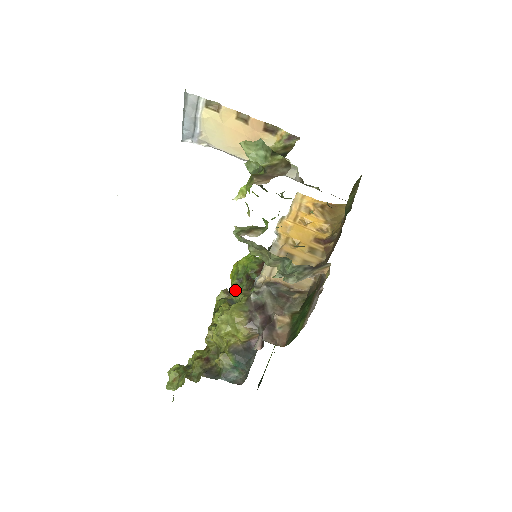
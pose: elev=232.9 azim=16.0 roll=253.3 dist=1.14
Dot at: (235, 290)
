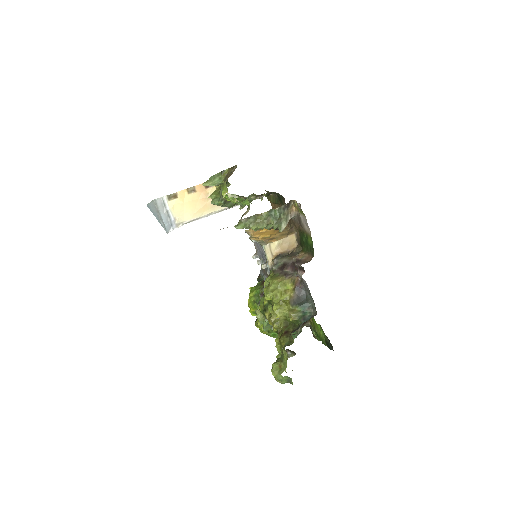
Dot at: occluded
